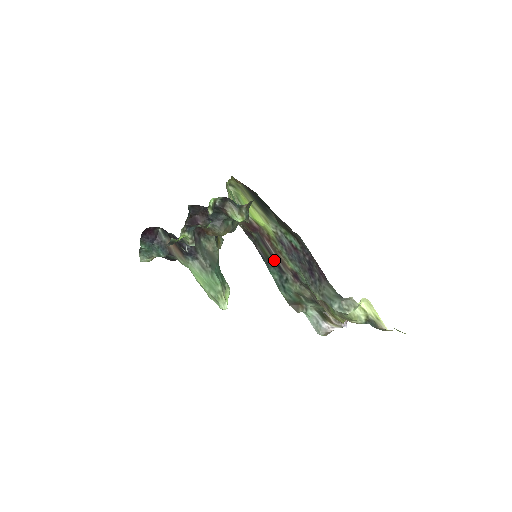
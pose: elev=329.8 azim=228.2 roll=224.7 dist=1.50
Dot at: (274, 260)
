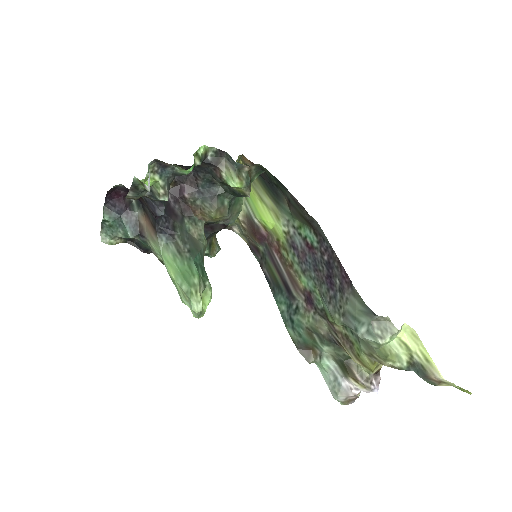
Dot at: (283, 281)
